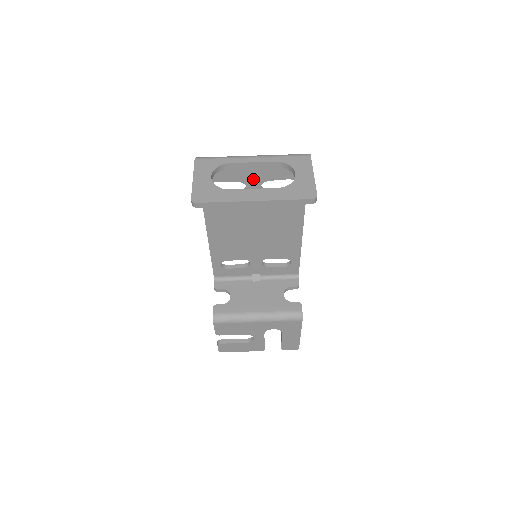
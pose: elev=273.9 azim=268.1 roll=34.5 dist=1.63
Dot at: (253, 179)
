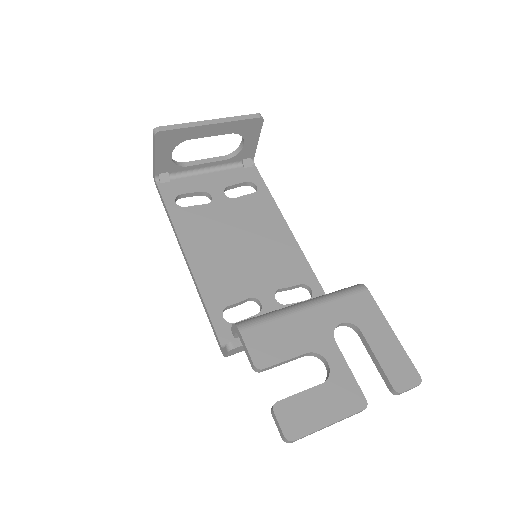
Dot at: (214, 187)
